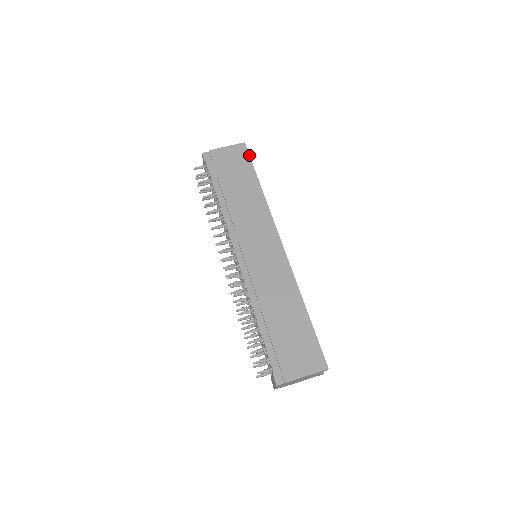
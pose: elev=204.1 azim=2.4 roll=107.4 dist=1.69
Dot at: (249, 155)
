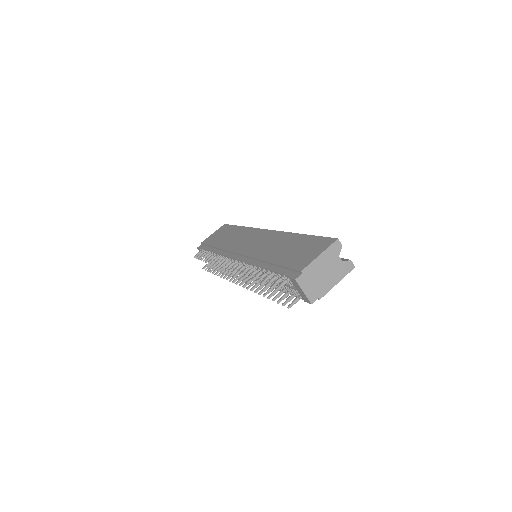
Dot at: (229, 225)
